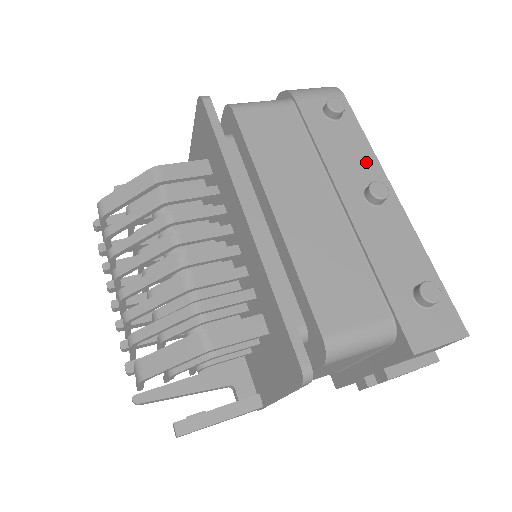
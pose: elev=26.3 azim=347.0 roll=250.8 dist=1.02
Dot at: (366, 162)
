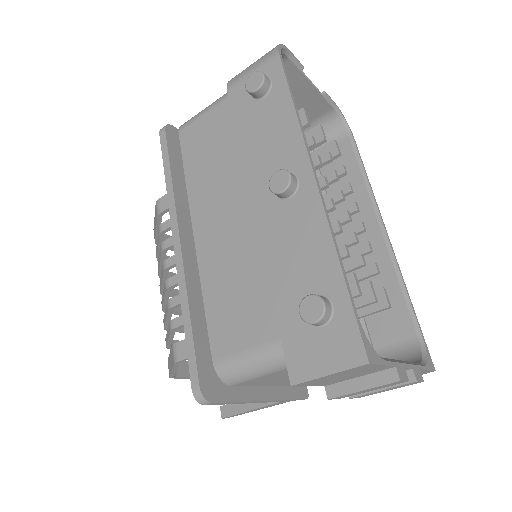
Dot at: (286, 141)
